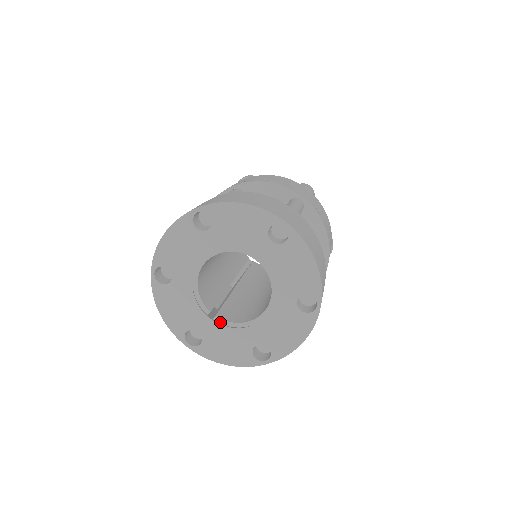
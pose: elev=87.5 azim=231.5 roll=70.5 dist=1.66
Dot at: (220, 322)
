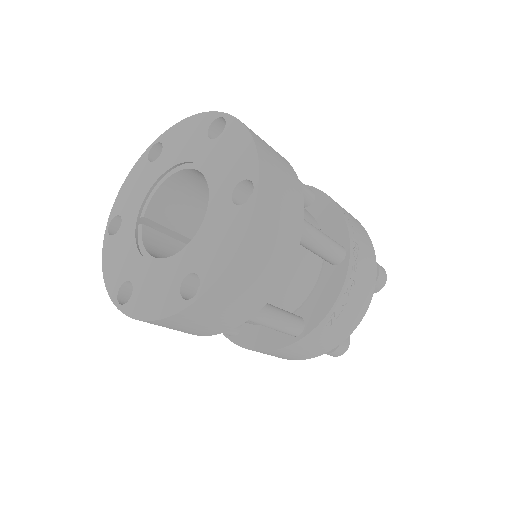
Dot at: (139, 233)
